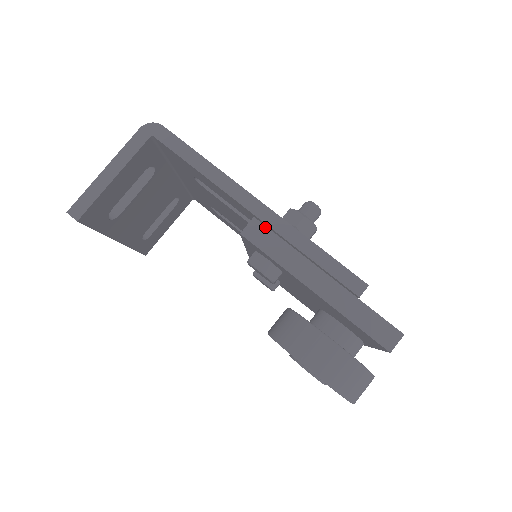
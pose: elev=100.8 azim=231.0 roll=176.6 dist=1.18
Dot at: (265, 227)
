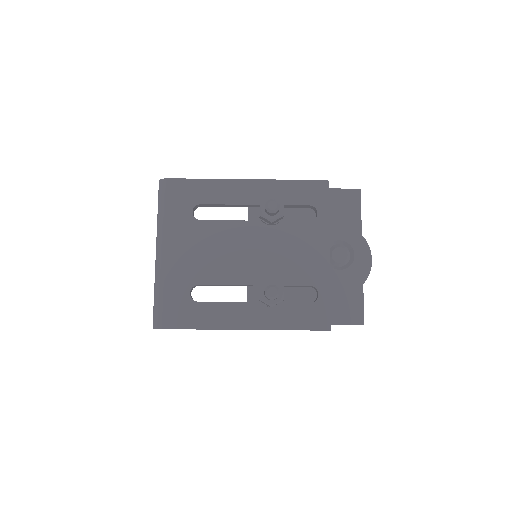
Dot at: occluded
